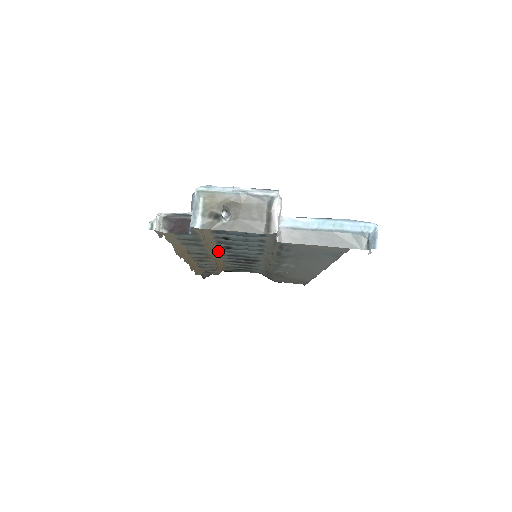
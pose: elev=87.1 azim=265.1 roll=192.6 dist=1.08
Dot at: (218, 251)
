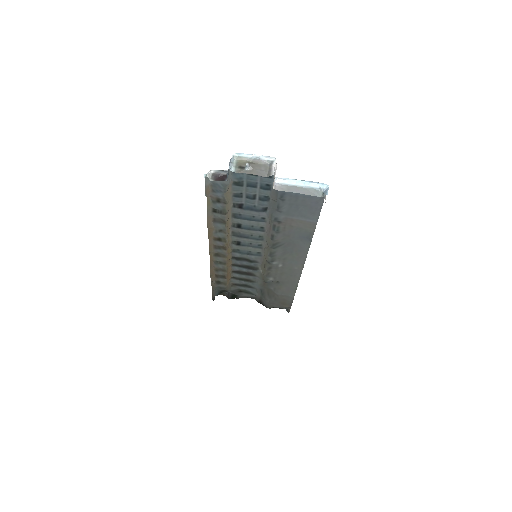
Dot at: (231, 248)
